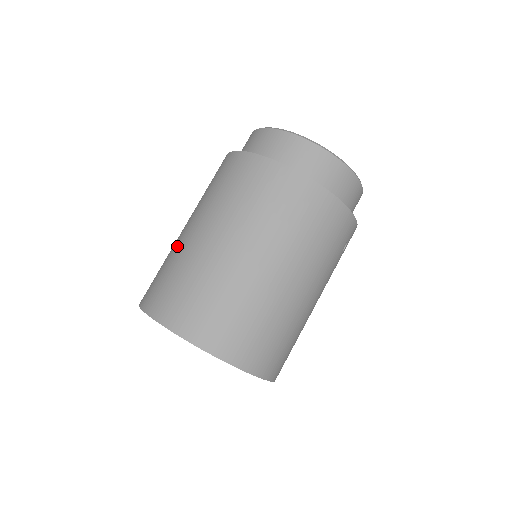
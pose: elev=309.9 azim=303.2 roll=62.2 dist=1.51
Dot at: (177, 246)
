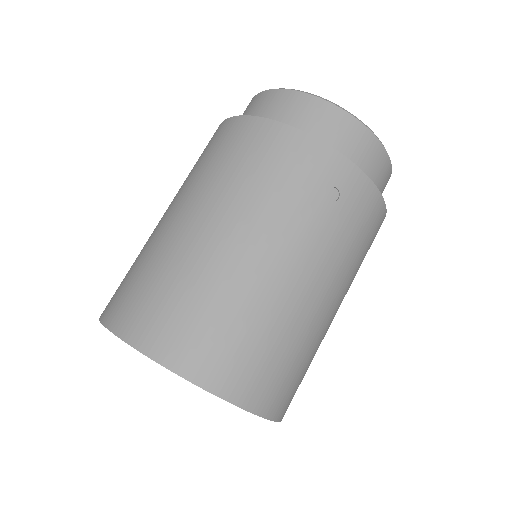
Dot at: occluded
